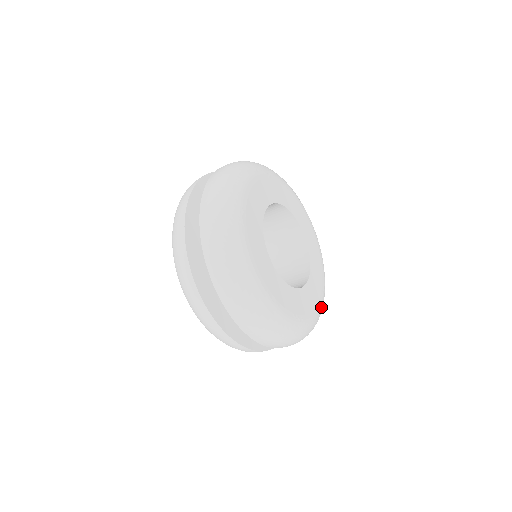
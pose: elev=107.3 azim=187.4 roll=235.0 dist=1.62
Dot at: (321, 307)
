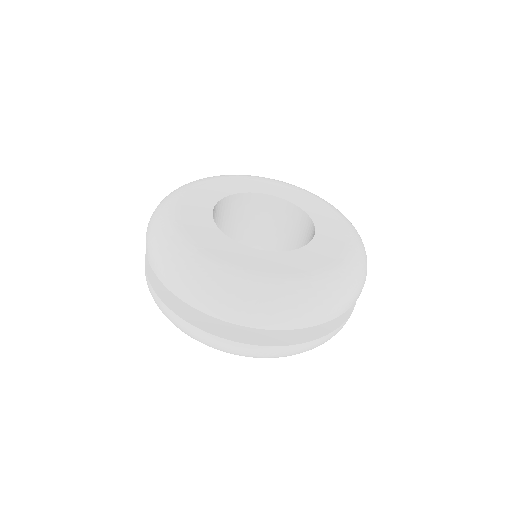
Dot at: (314, 282)
